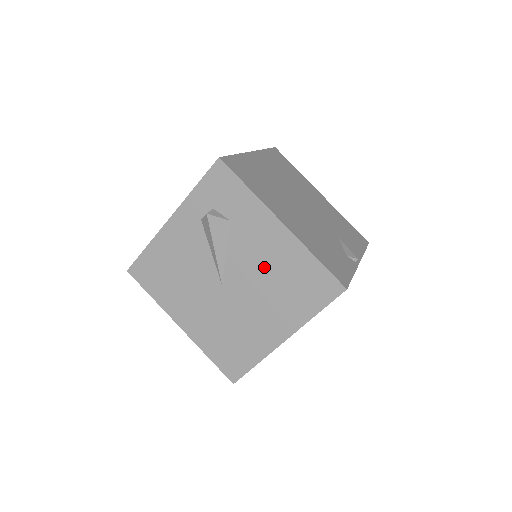
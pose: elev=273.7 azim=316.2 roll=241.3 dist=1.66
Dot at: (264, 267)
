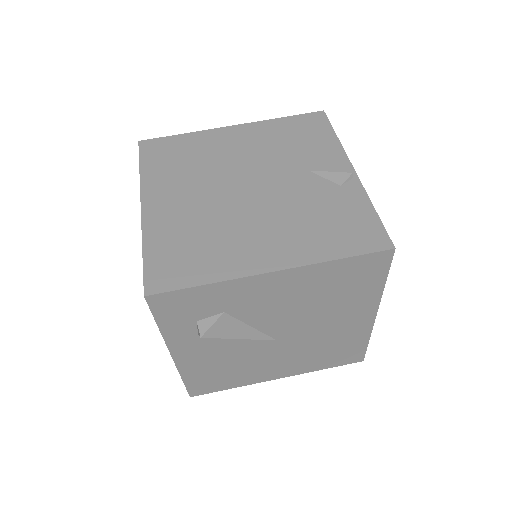
Dot at: (297, 304)
